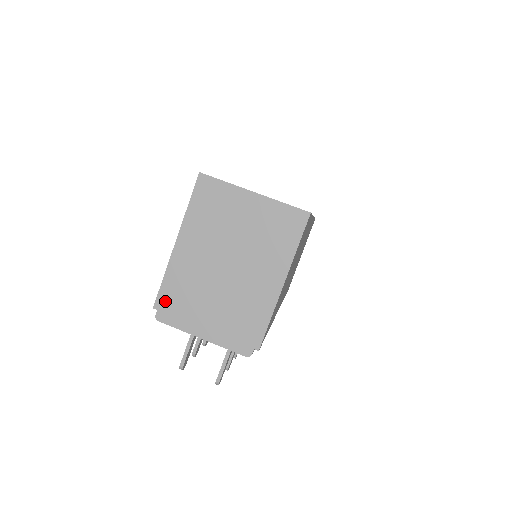
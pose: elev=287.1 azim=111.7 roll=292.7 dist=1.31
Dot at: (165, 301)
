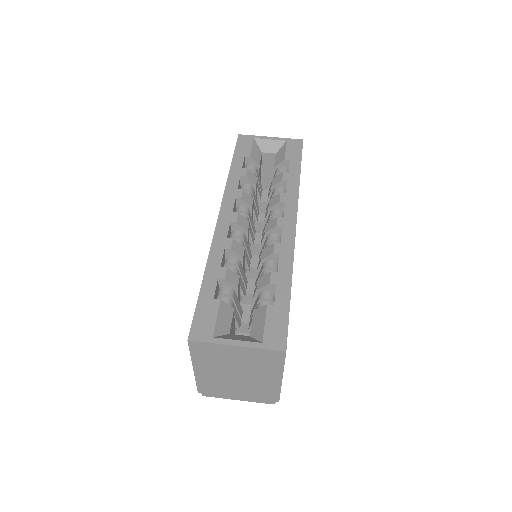
Dot at: (204, 390)
